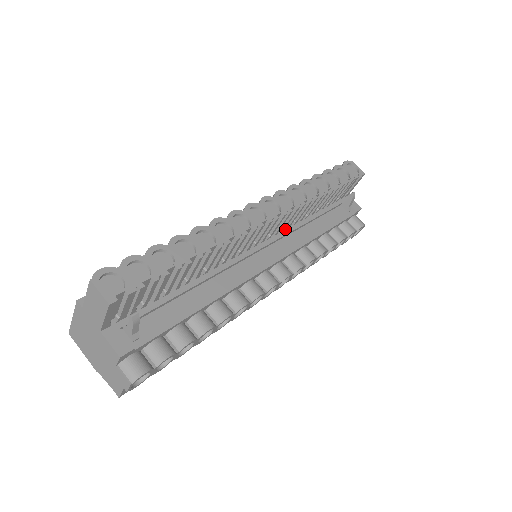
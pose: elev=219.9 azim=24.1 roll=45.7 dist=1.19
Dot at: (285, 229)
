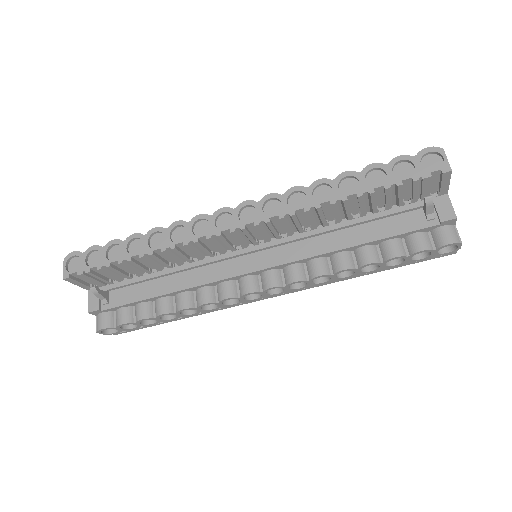
Dot at: (297, 233)
